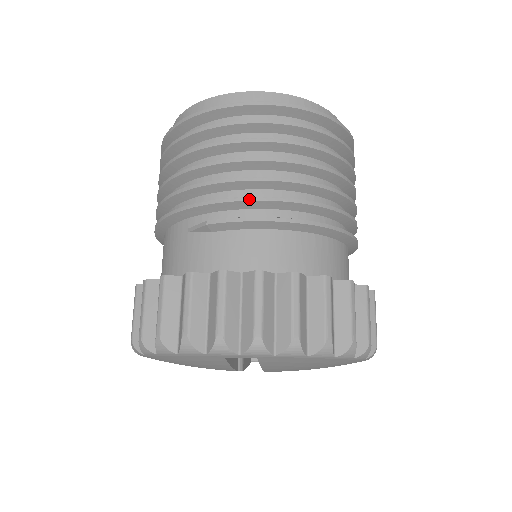
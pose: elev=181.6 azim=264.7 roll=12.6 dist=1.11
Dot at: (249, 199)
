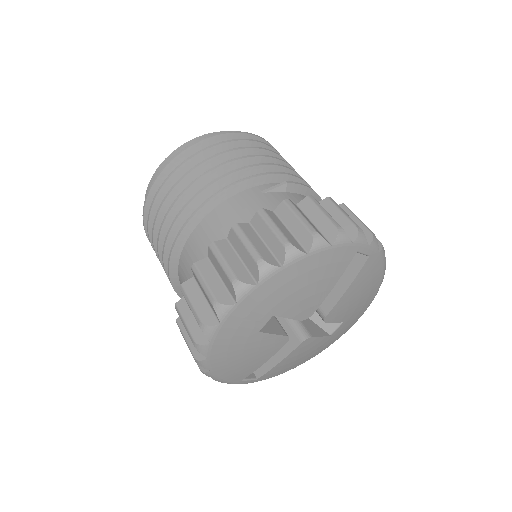
Dot at: (300, 178)
